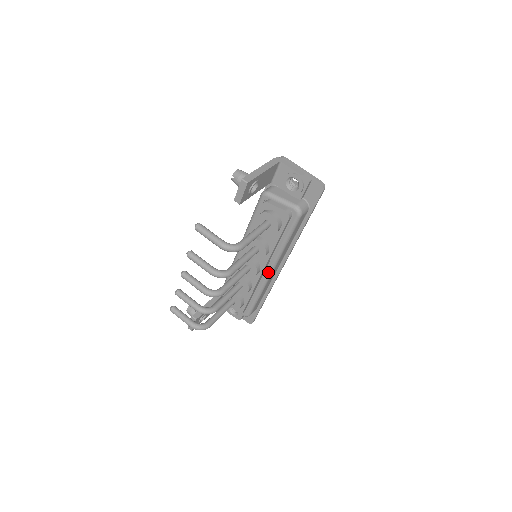
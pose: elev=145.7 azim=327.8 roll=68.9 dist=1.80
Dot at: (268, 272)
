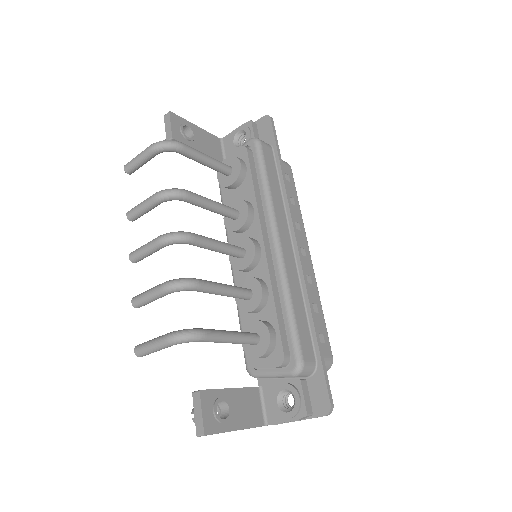
Dot at: (273, 244)
